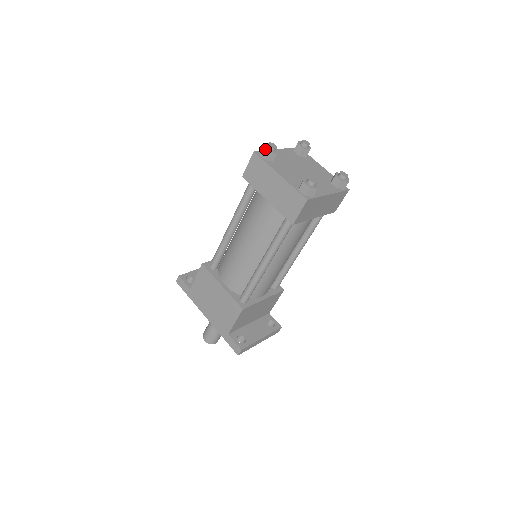
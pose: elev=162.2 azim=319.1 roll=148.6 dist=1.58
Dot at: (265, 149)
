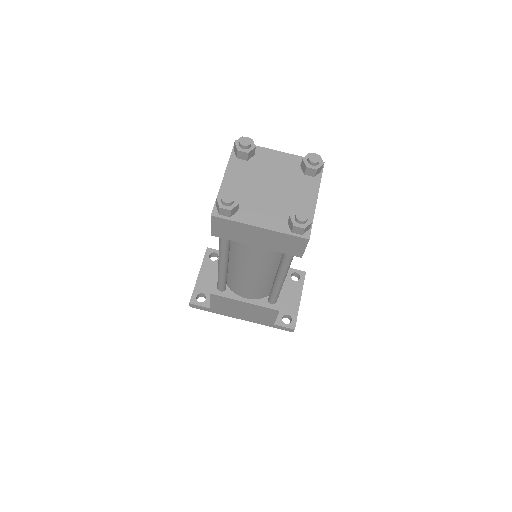
Dot at: (224, 210)
